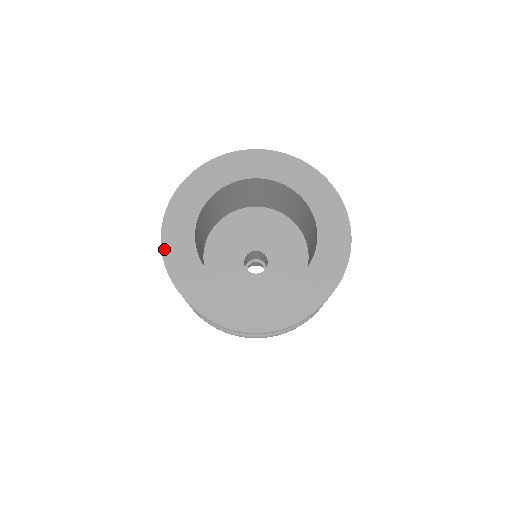
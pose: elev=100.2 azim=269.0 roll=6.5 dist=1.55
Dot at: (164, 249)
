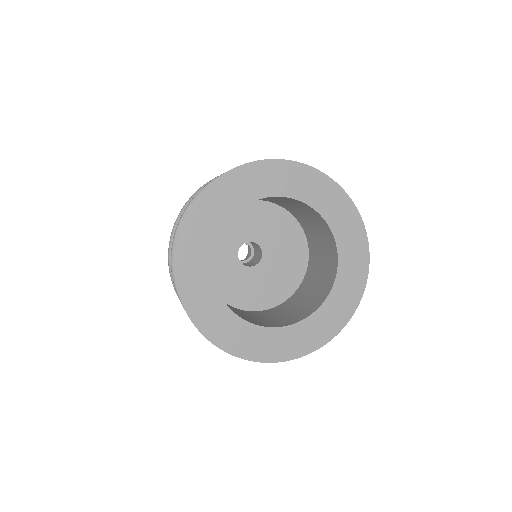
Dot at: (192, 317)
